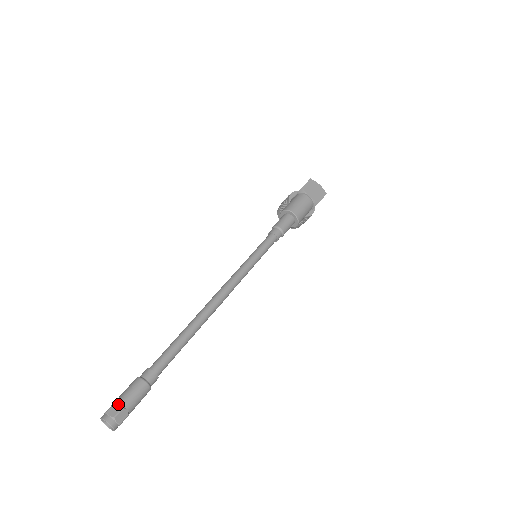
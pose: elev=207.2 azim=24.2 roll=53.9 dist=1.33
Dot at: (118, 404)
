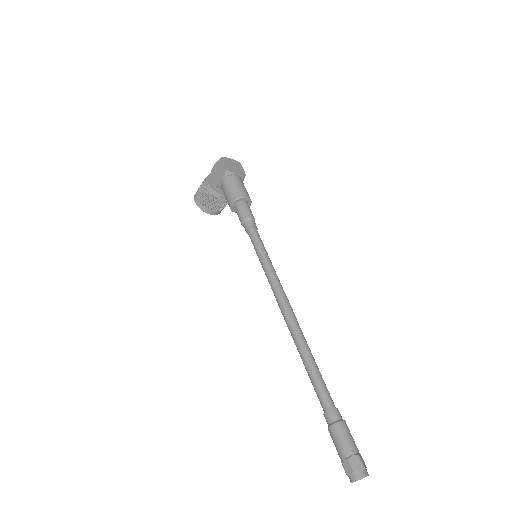
Dot at: (353, 457)
